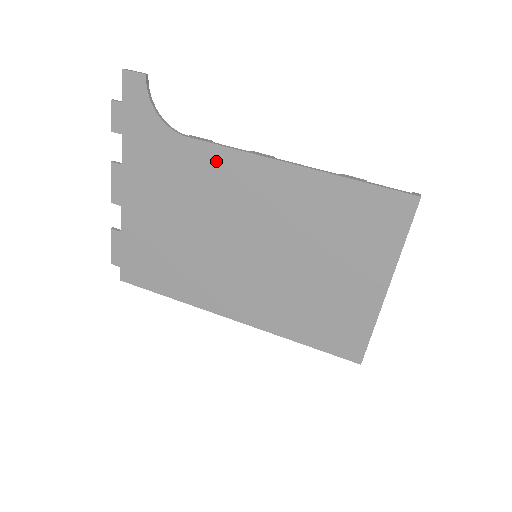
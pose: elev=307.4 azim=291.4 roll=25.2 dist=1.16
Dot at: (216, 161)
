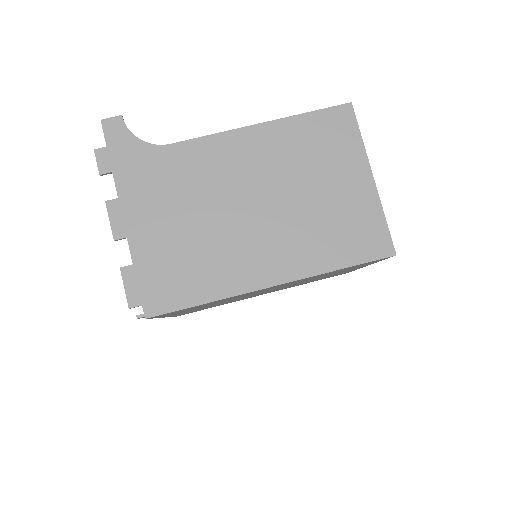
Dot at: (201, 150)
